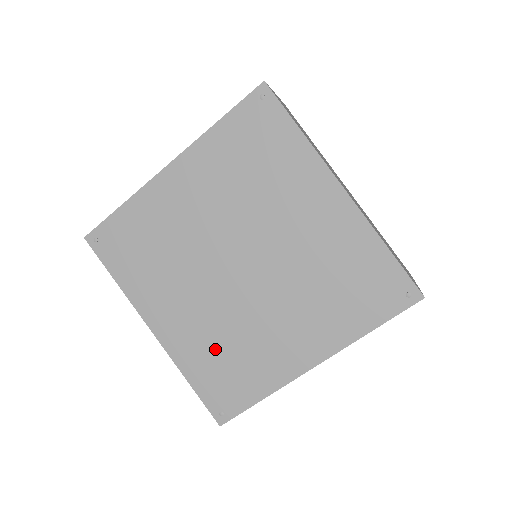
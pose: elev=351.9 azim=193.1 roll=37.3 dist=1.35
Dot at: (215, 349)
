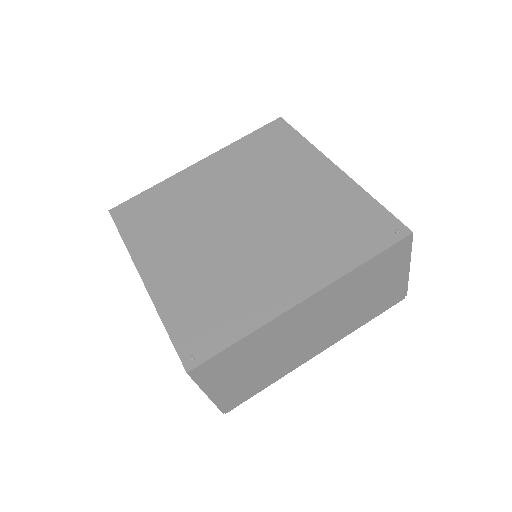
Dot at: (202, 290)
